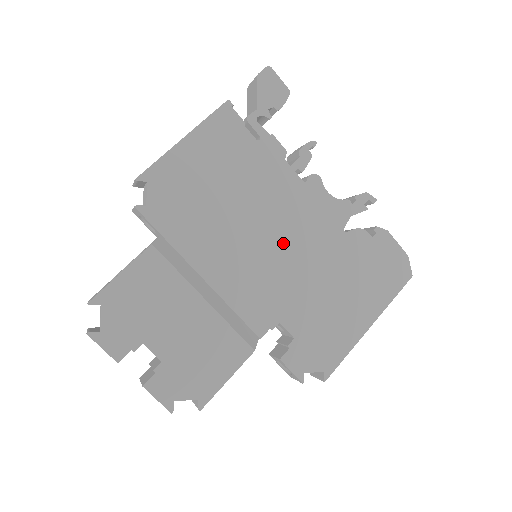
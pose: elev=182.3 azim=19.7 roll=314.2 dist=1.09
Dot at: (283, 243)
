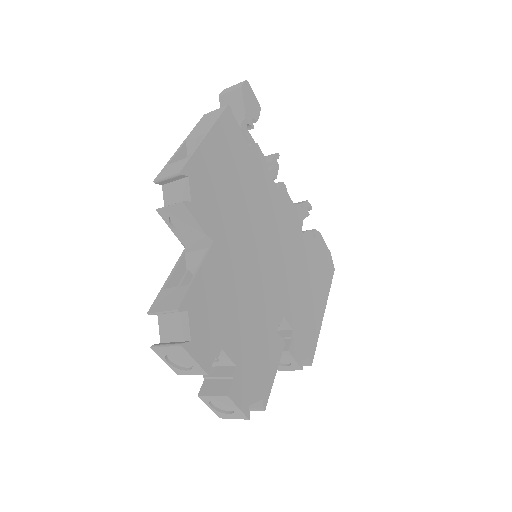
Dot at: (275, 243)
